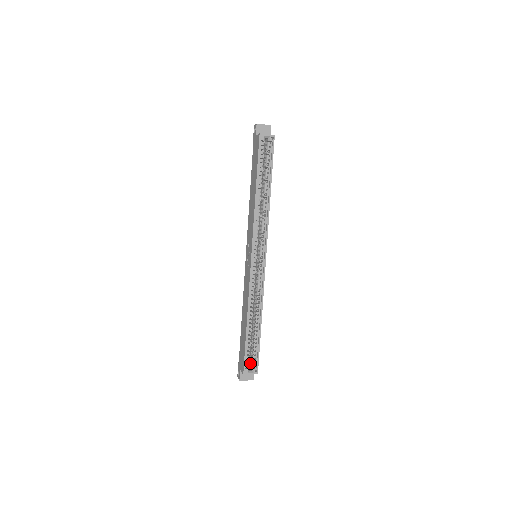
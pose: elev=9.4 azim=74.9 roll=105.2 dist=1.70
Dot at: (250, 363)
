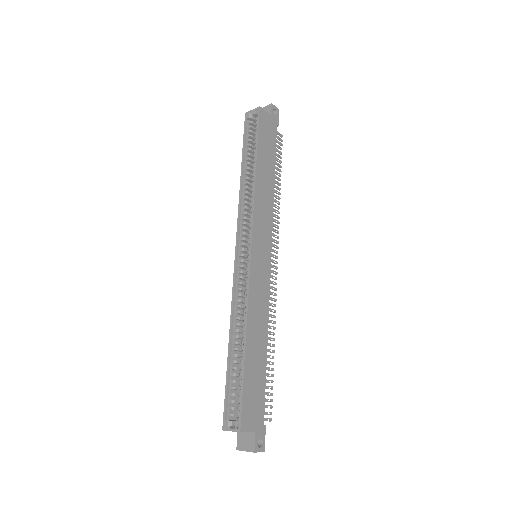
Dot at: occluded
